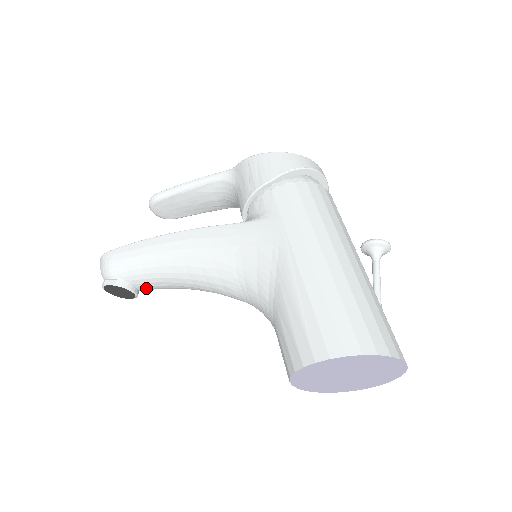
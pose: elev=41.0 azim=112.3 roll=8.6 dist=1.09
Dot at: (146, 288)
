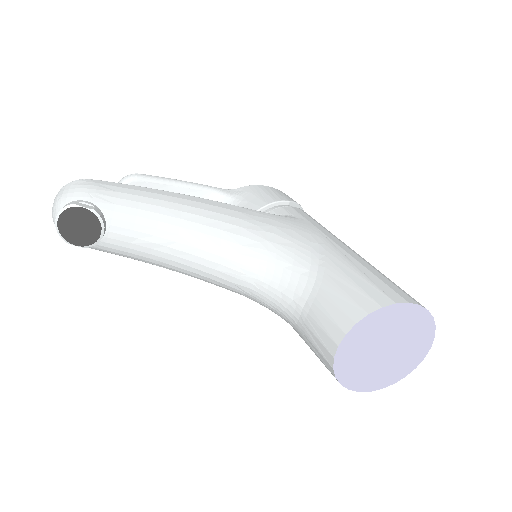
Dot at: (116, 239)
